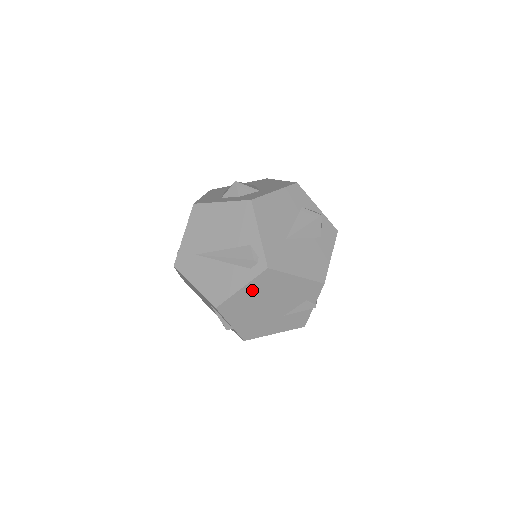
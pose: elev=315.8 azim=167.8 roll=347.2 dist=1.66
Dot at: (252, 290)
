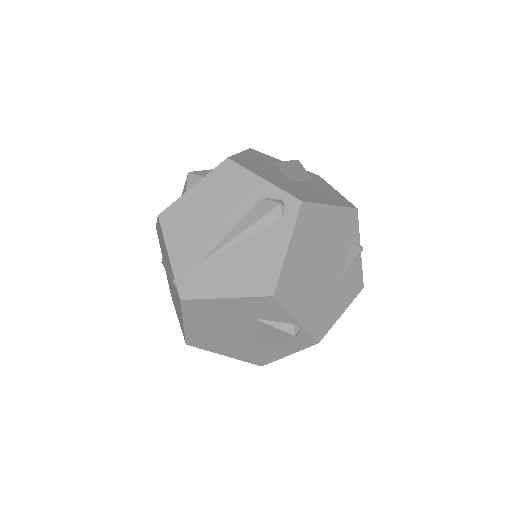
Dot at: (299, 246)
